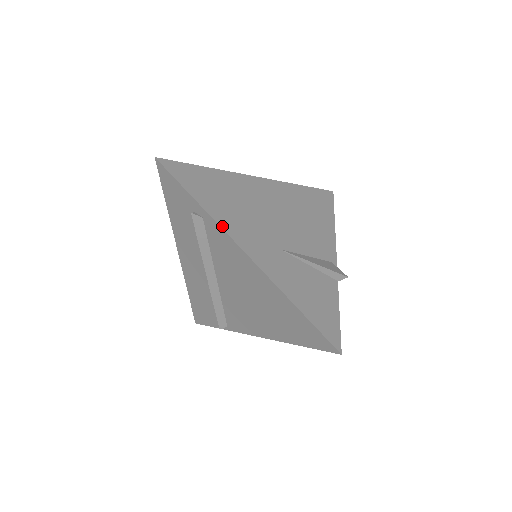
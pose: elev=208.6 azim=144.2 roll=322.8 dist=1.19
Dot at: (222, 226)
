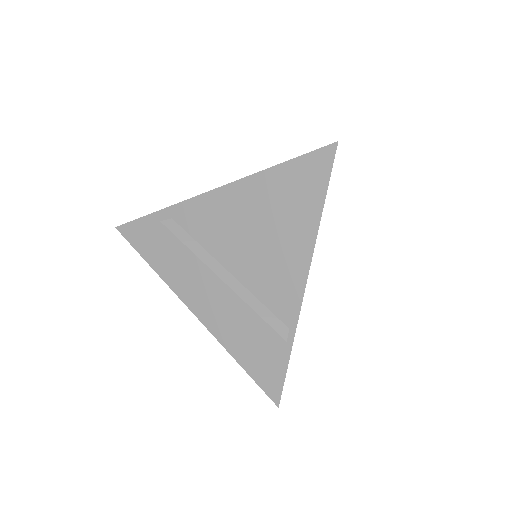
Dot at: (186, 201)
